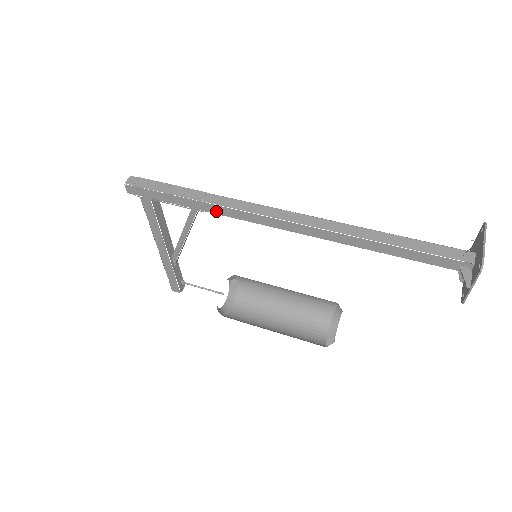
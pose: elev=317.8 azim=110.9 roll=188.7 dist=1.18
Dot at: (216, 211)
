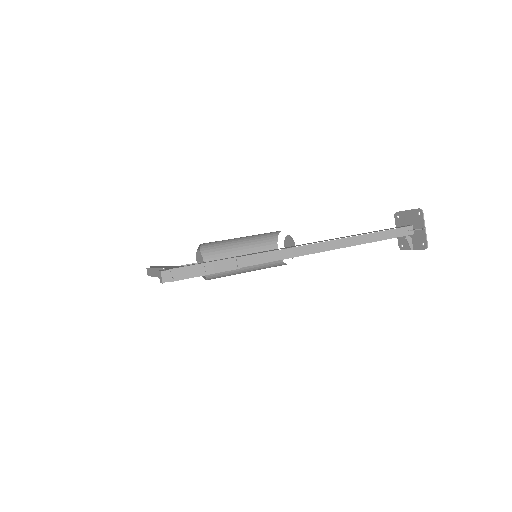
Dot at: occluded
